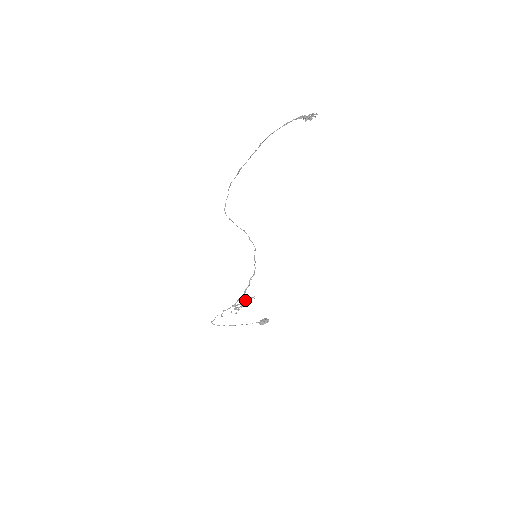
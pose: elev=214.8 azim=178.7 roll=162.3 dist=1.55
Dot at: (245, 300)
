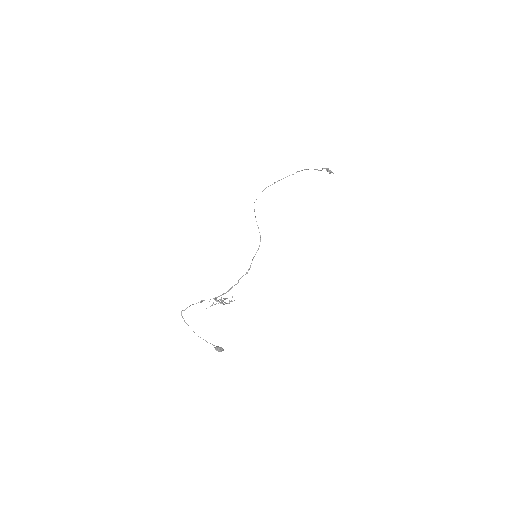
Dot at: occluded
